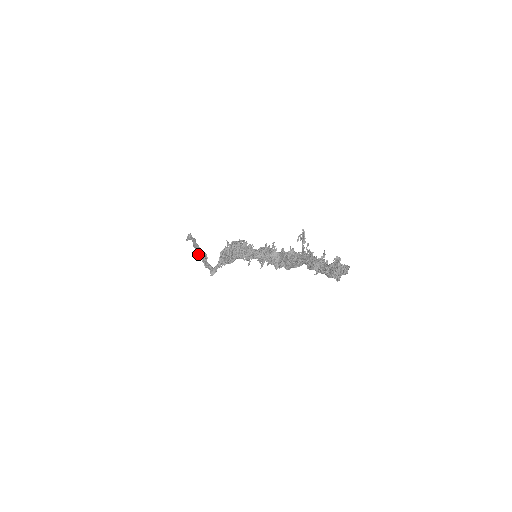
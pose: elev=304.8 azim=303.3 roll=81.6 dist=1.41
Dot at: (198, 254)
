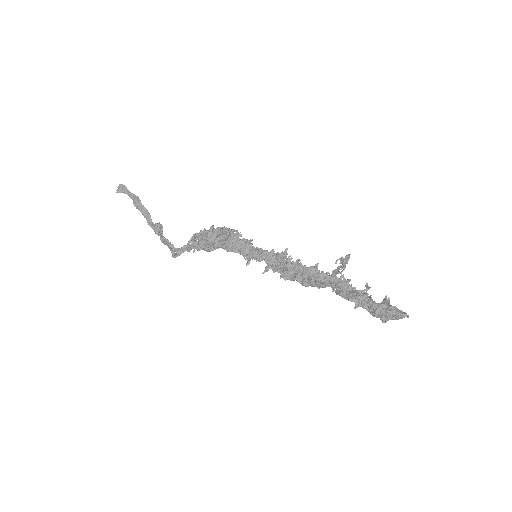
Dot at: (147, 221)
